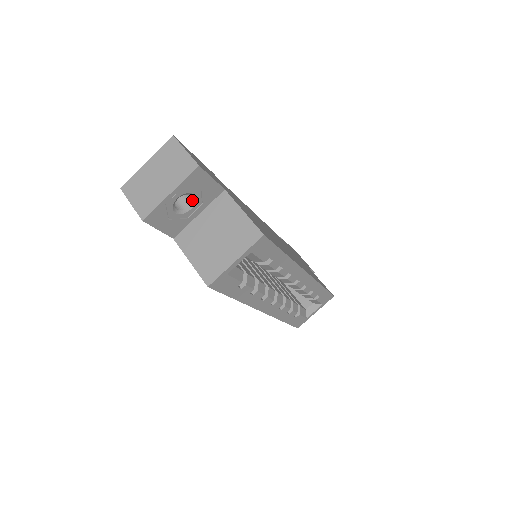
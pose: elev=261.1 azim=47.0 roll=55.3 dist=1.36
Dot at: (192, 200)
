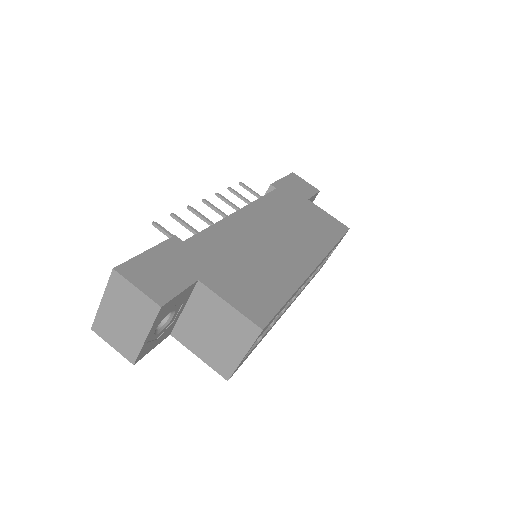
Dot at: (170, 312)
